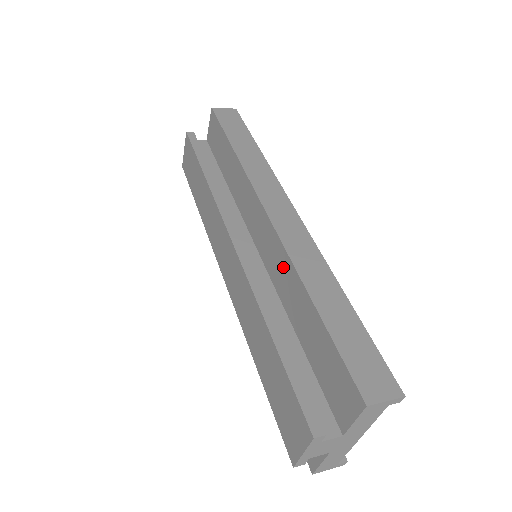
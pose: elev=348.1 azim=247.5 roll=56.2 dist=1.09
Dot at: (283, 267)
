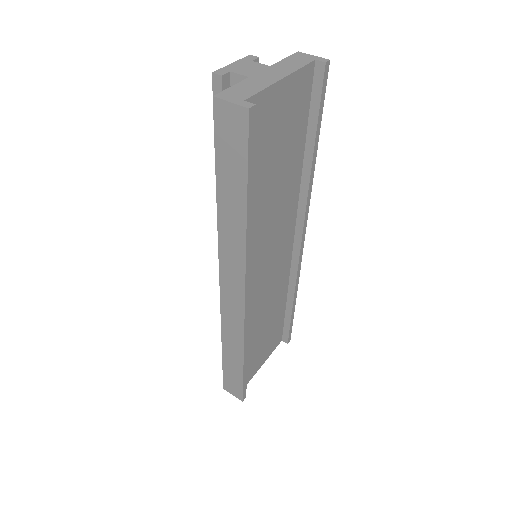
Dot at: occluded
